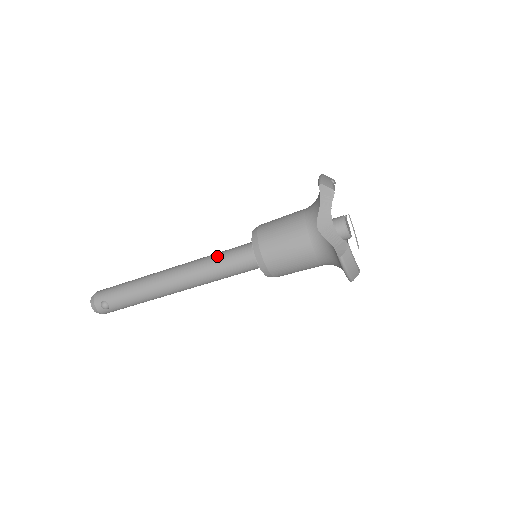
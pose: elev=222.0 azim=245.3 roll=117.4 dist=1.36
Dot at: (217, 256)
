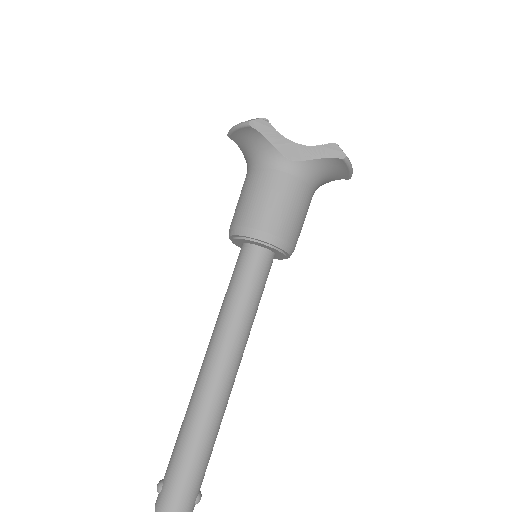
Dot at: occluded
